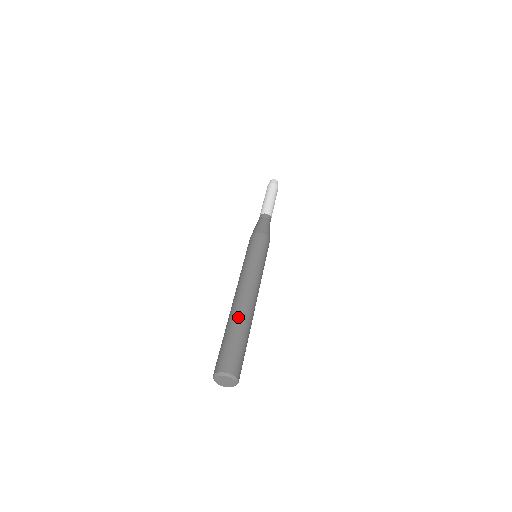
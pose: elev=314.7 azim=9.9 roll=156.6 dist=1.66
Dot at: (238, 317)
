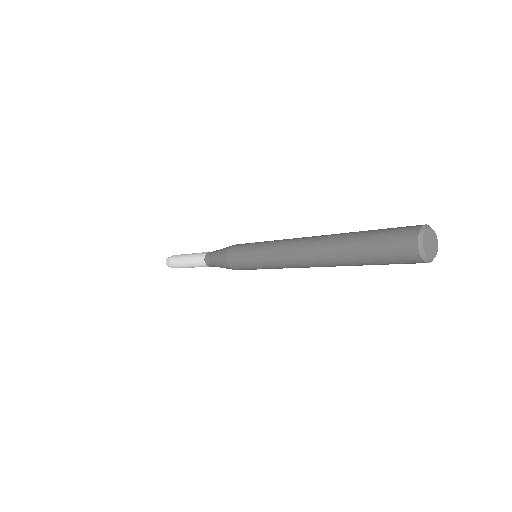
Dot at: occluded
